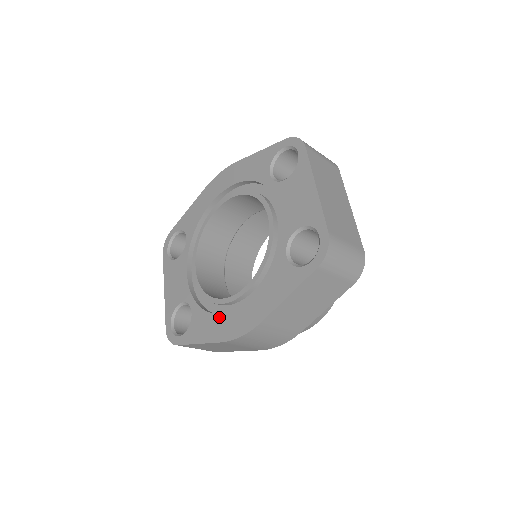
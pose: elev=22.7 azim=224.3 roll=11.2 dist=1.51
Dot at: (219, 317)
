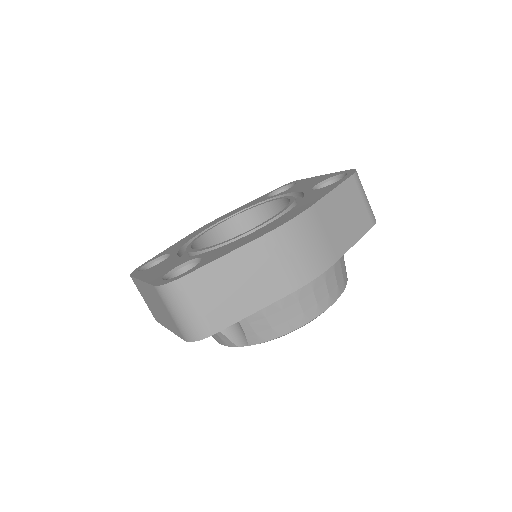
Dot at: (249, 235)
